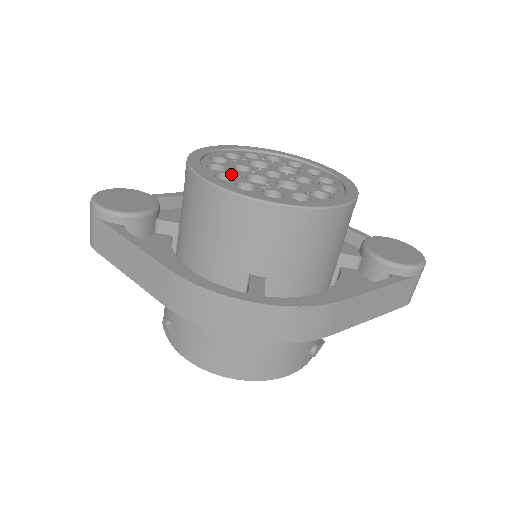
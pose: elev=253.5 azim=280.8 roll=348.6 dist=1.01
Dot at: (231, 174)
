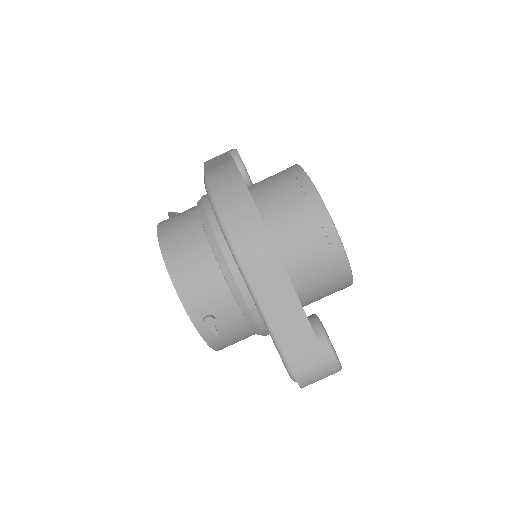
Dot at: occluded
